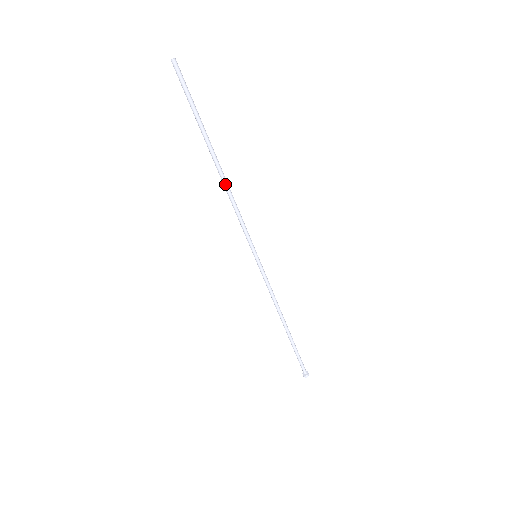
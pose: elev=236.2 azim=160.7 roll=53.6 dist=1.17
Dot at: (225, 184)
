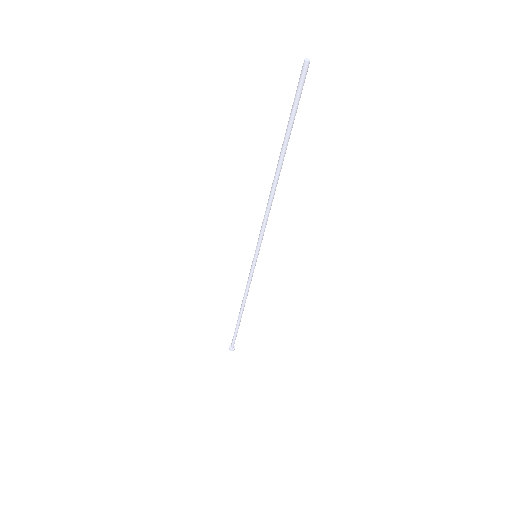
Dot at: (273, 192)
